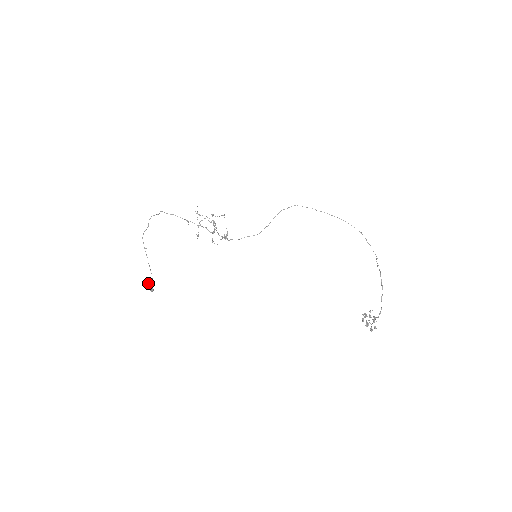
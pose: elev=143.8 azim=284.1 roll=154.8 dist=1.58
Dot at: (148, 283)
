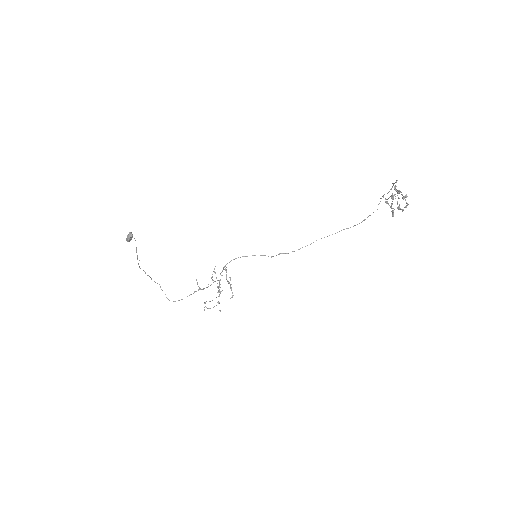
Dot at: occluded
